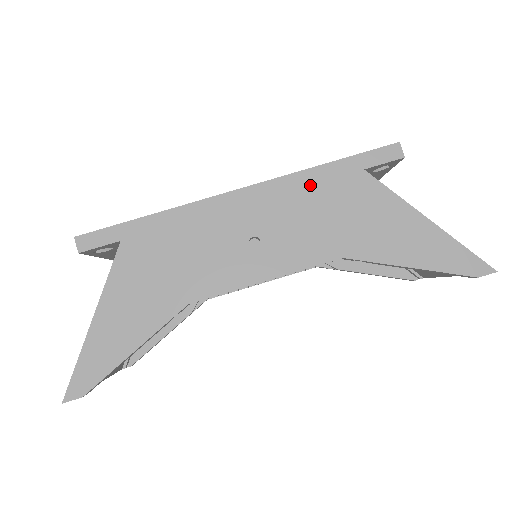
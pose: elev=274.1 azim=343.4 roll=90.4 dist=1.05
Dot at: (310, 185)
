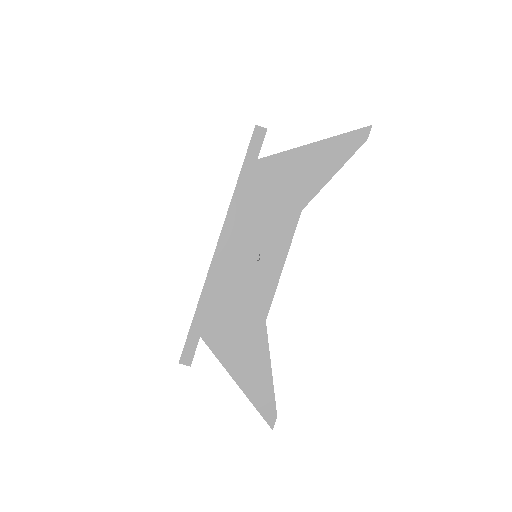
Dot at: (244, 199)
